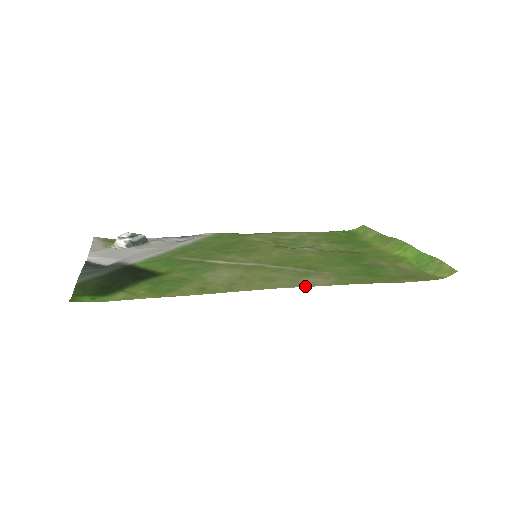
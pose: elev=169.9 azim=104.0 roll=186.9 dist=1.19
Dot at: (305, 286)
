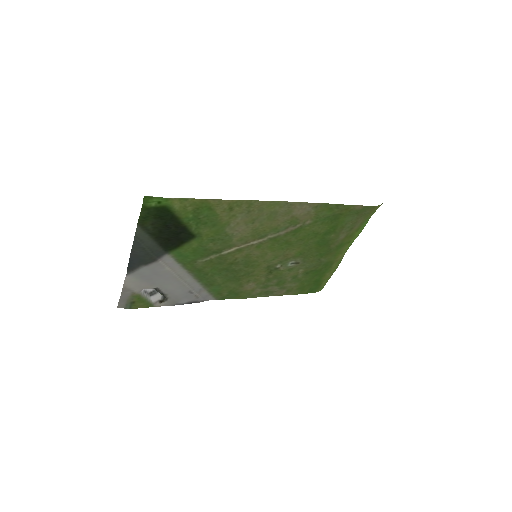
Dot at: (296, 203)
